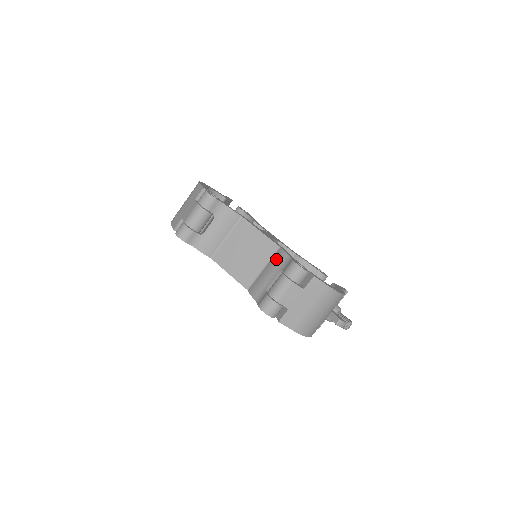
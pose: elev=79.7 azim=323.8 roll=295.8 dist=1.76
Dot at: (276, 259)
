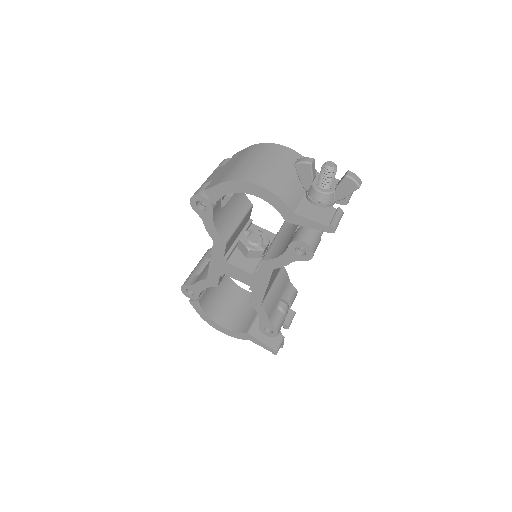
Dot at: occluded
